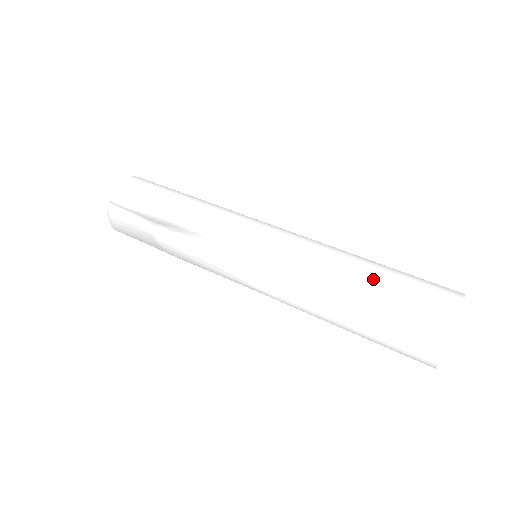
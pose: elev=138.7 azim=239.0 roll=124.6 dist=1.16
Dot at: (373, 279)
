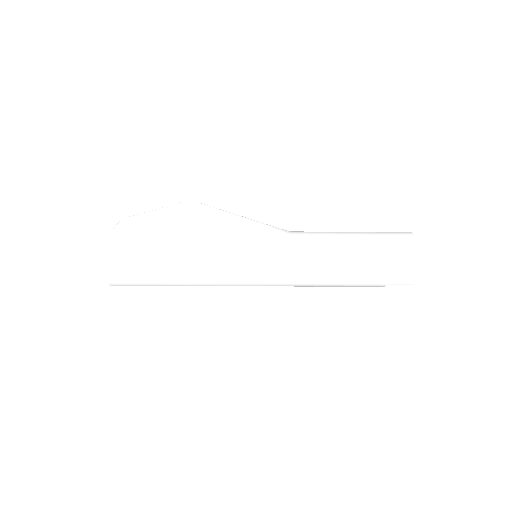
Dot at: occluded
